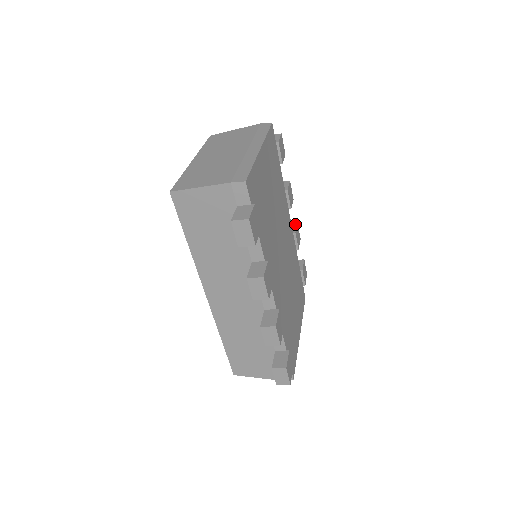
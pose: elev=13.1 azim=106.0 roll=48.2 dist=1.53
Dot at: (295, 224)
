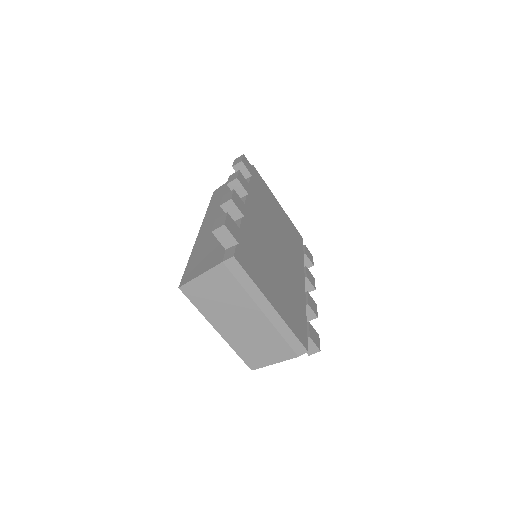
Dot at: occluded
